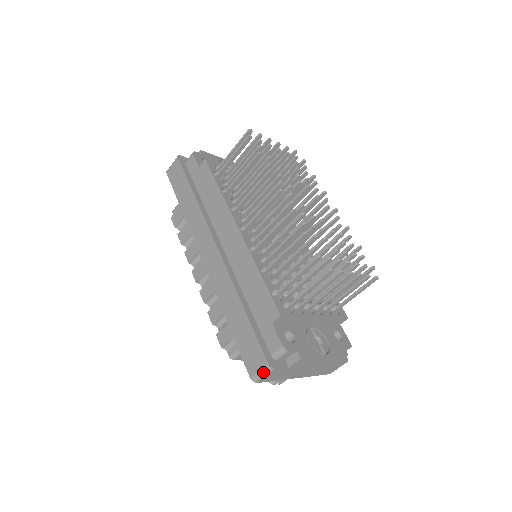
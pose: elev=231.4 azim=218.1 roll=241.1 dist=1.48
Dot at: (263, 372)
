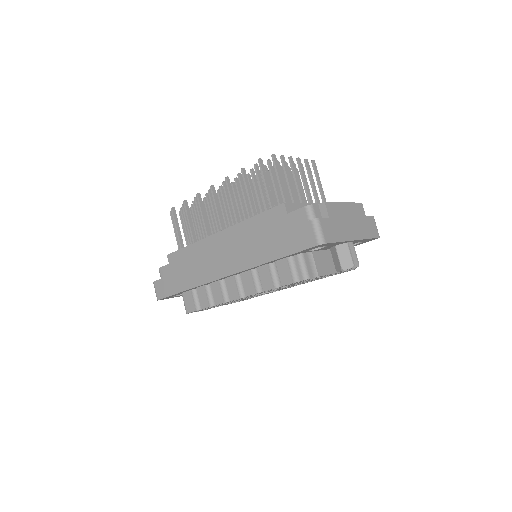
Dot at: (317, 229)
